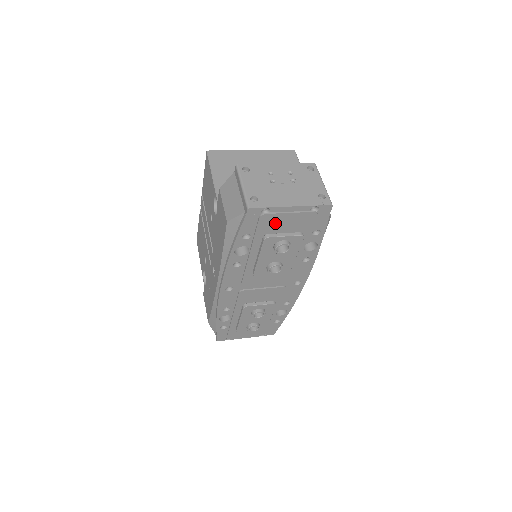
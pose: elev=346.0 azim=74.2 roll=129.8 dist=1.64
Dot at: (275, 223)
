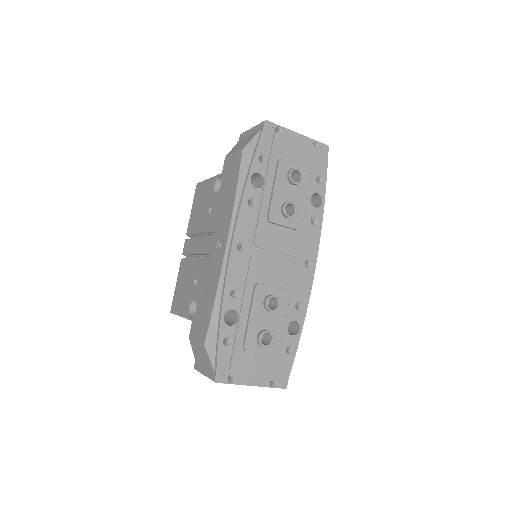
Dot at: (286, 148)
